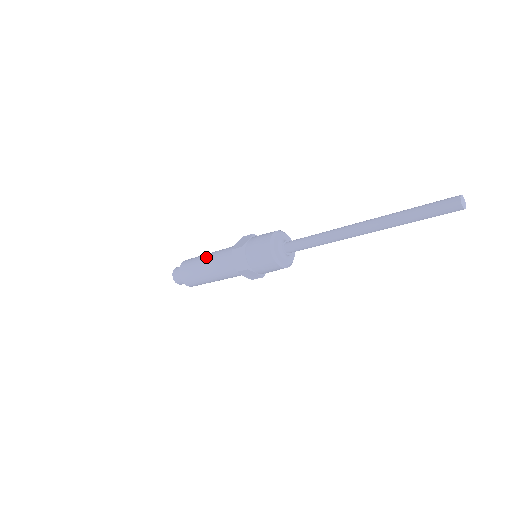
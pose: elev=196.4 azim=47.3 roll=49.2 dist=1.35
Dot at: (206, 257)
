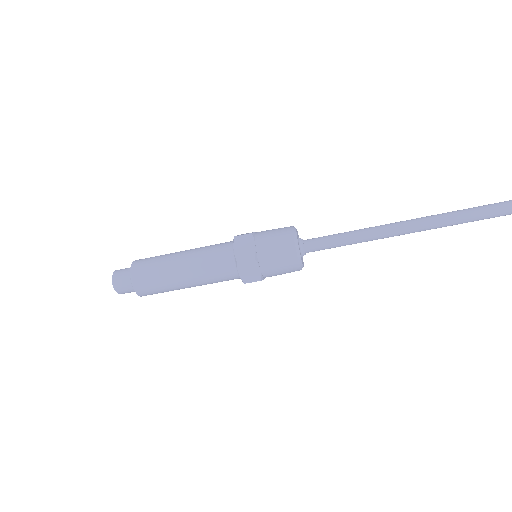
Dot at: occluded
